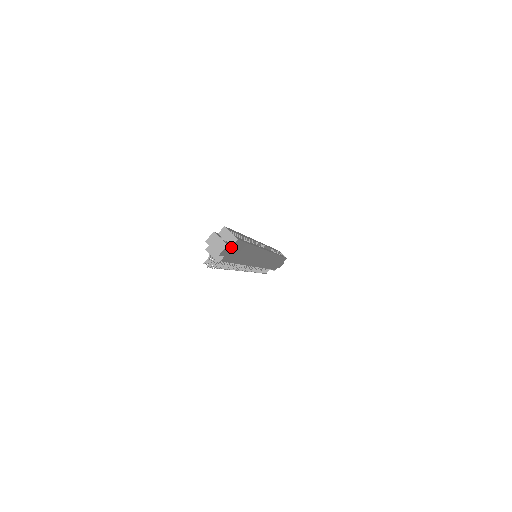
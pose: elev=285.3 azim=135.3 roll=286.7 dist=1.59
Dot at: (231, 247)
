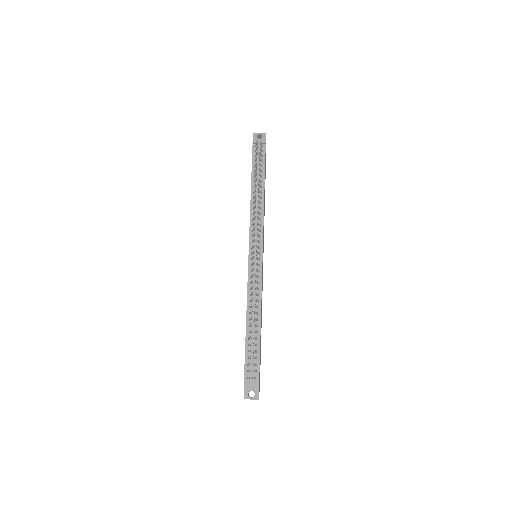
Dot at: occluded
